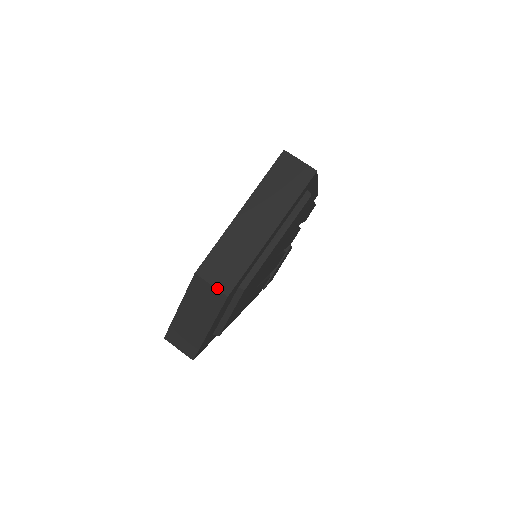
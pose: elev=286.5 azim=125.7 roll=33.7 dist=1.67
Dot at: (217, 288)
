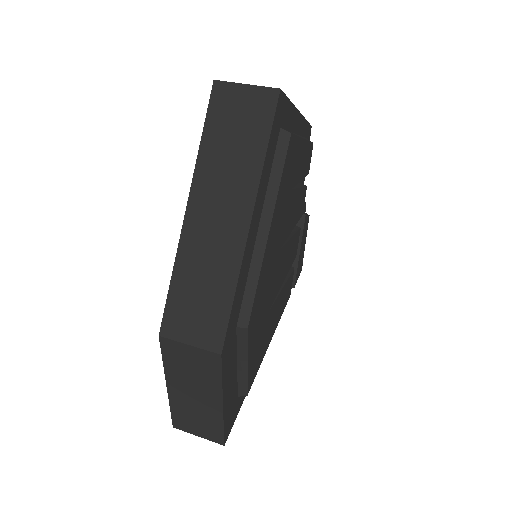
Dot at: (200, 347)
